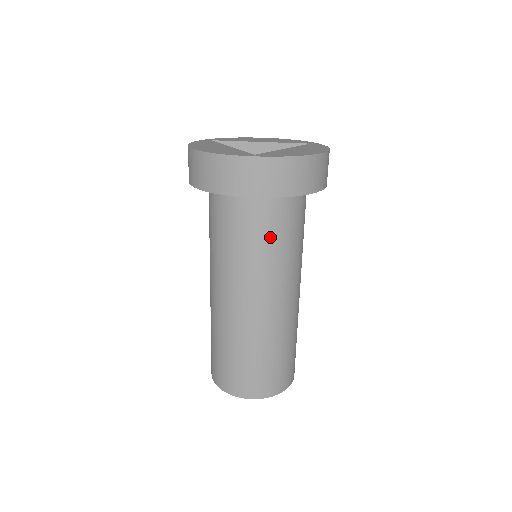
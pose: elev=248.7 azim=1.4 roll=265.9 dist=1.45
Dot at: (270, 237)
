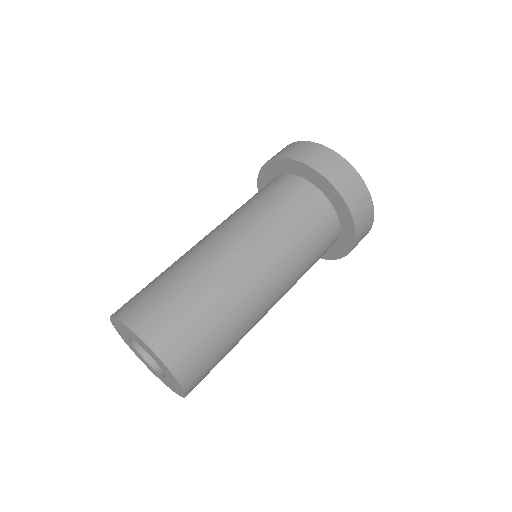
Dot at: (312, 238)
